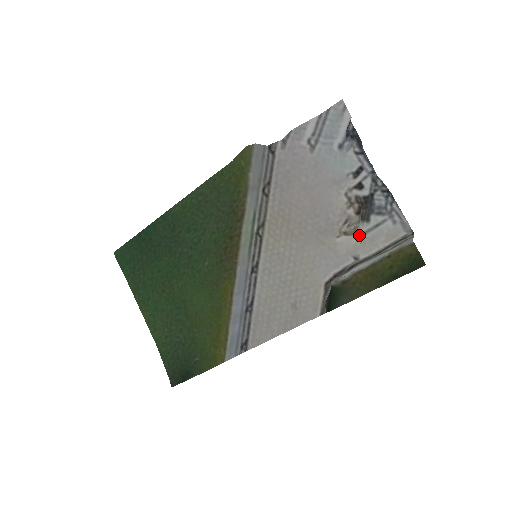
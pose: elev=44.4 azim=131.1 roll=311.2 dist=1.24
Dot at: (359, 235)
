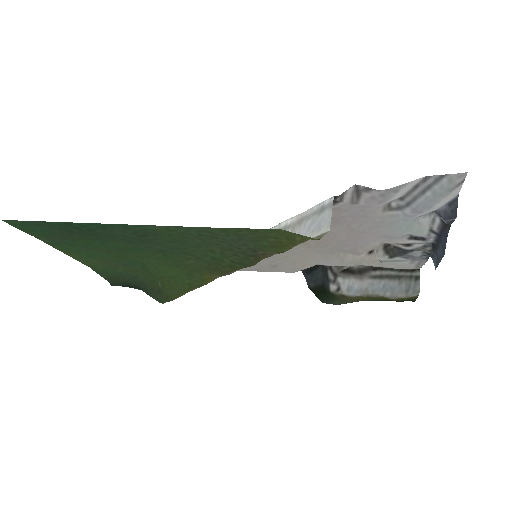
Dot at: occluded
